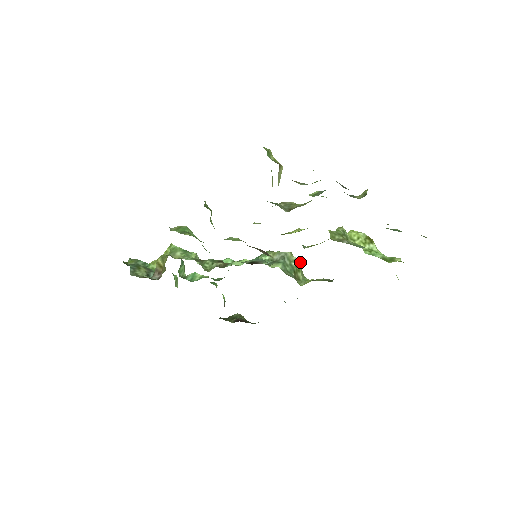
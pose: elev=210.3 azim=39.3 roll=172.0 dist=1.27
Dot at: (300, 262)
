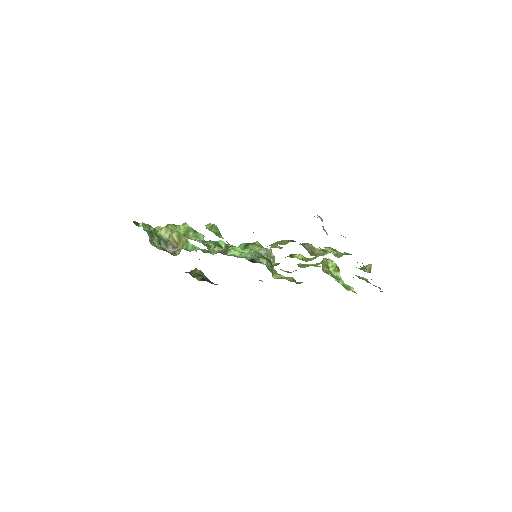
Dot at: occluded
